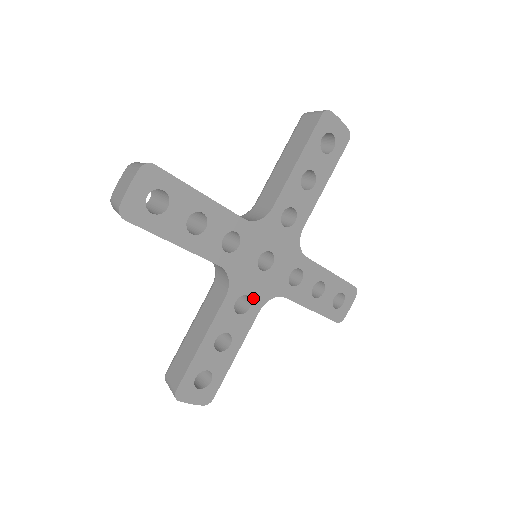
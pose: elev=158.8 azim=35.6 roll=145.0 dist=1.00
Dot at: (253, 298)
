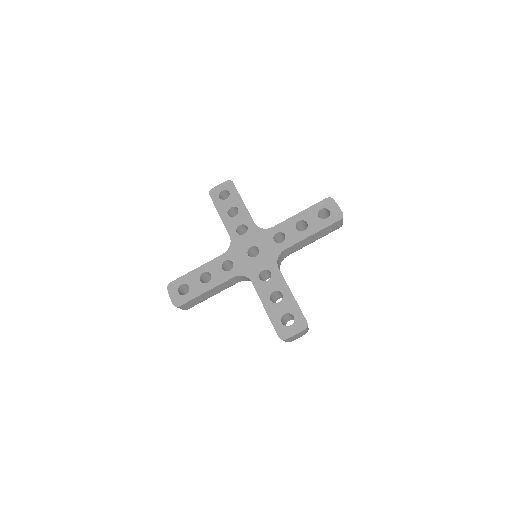
Dot at: (267, 268)
